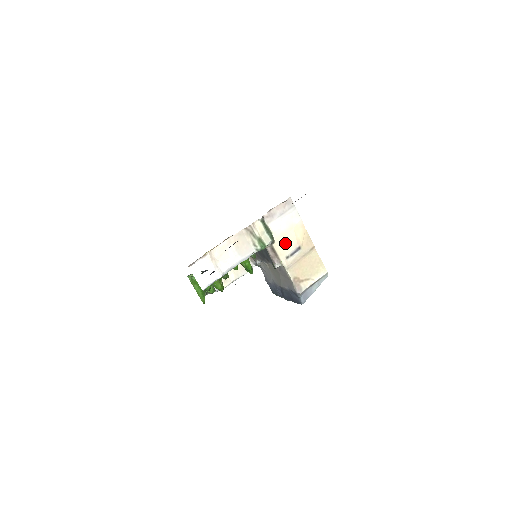
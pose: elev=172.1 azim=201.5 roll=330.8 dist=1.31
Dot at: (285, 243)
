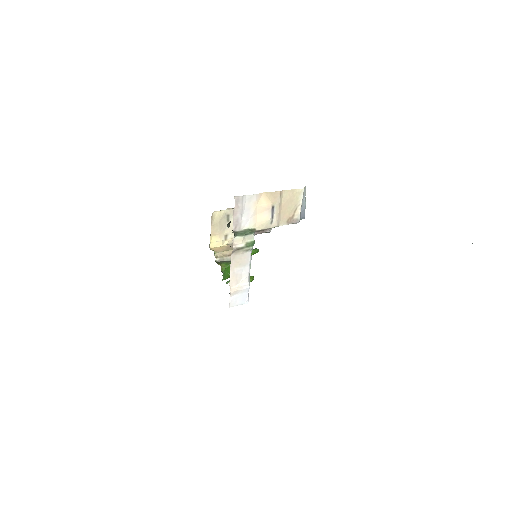
Dot at: (262, 219)
